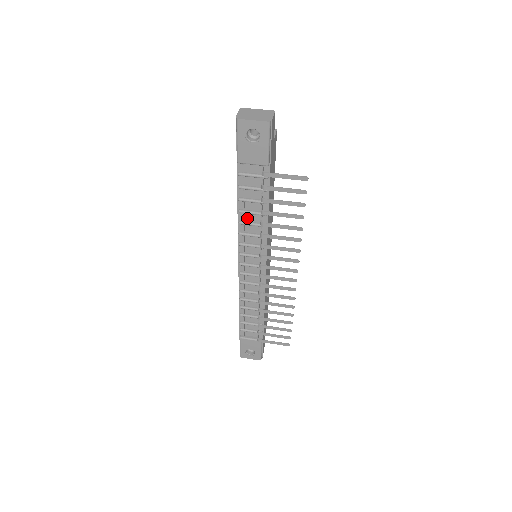
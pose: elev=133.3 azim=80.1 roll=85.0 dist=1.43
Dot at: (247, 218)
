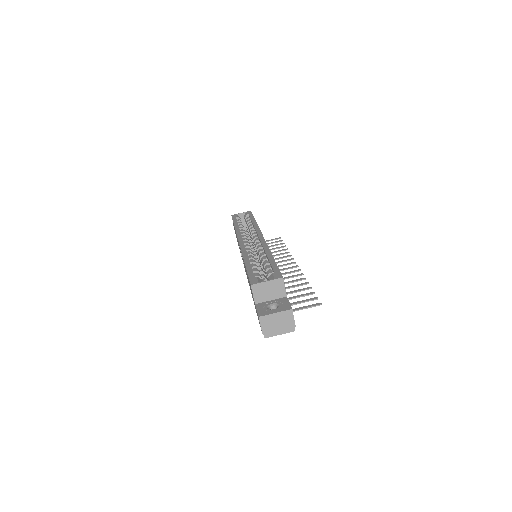
Dot at: occluded
